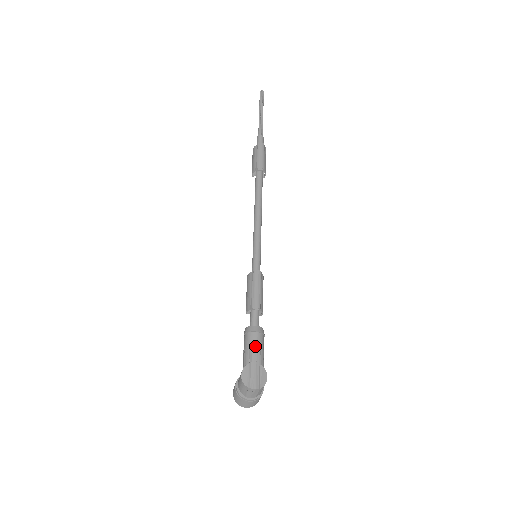
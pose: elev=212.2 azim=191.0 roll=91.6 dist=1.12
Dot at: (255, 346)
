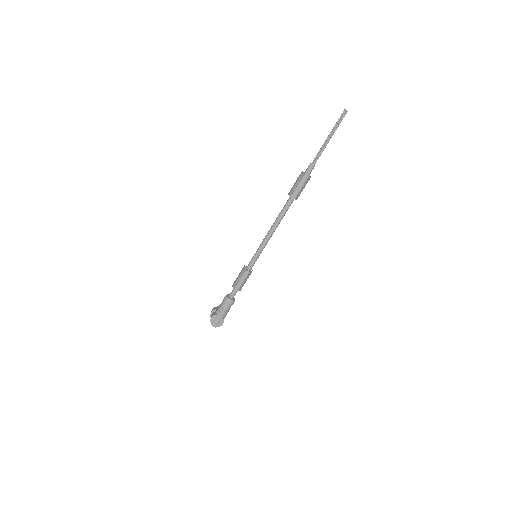
Dot at: (224, 309)
